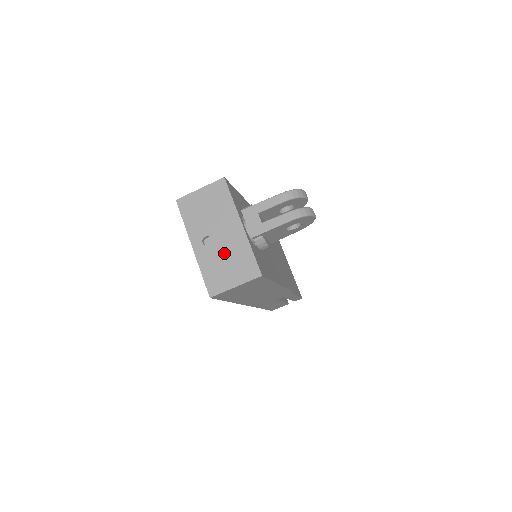
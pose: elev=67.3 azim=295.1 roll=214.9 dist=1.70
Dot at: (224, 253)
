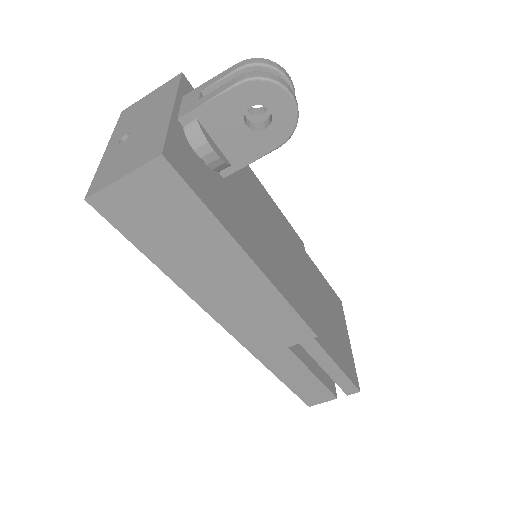
Dot at: (134, 143)
